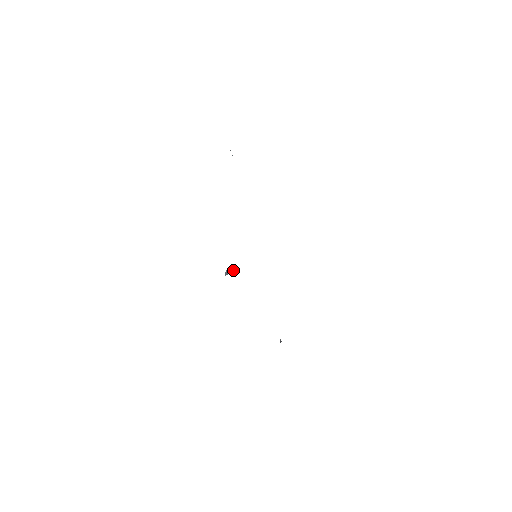
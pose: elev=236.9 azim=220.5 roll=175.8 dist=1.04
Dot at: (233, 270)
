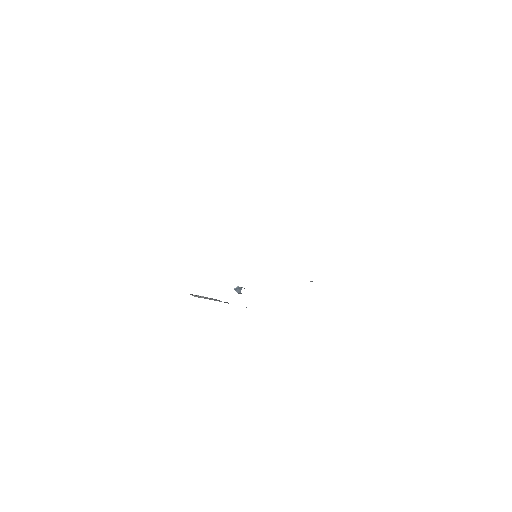
Dot at: (239, 287)
